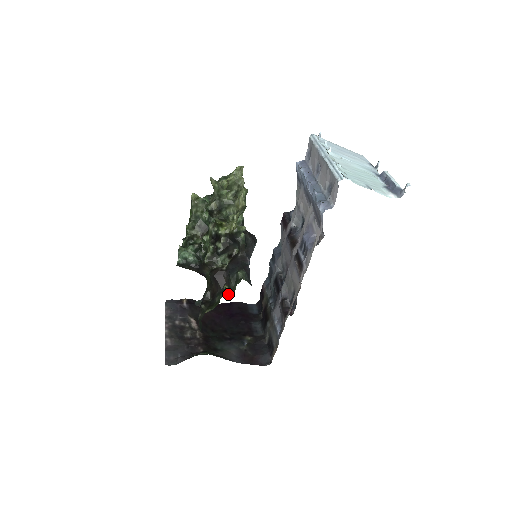
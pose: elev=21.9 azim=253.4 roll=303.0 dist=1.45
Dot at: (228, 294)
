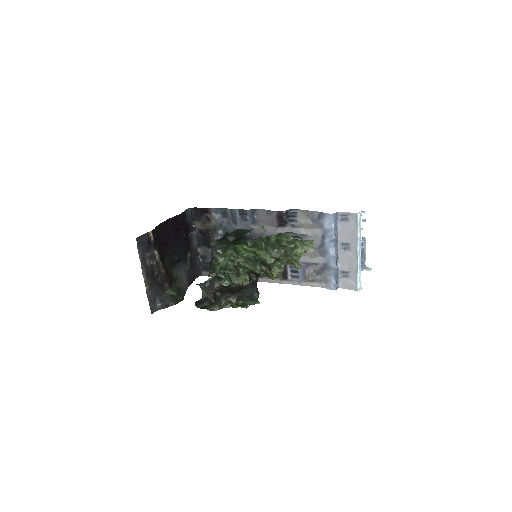
Dot at: (238, 300)
